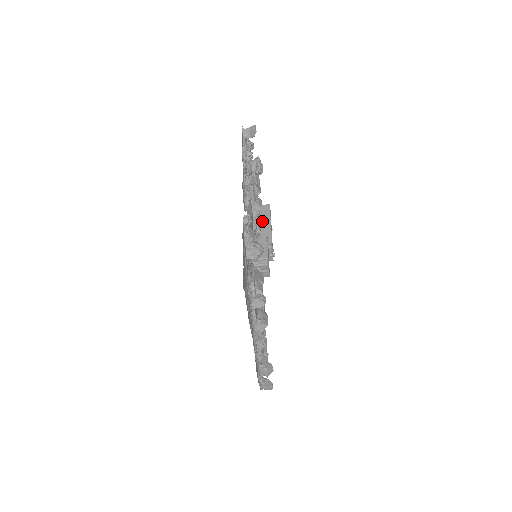
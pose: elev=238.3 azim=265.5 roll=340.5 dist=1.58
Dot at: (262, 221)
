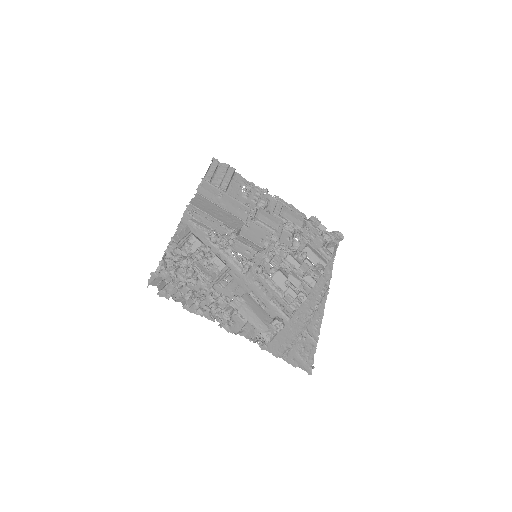
Dot at: (214, 210)
